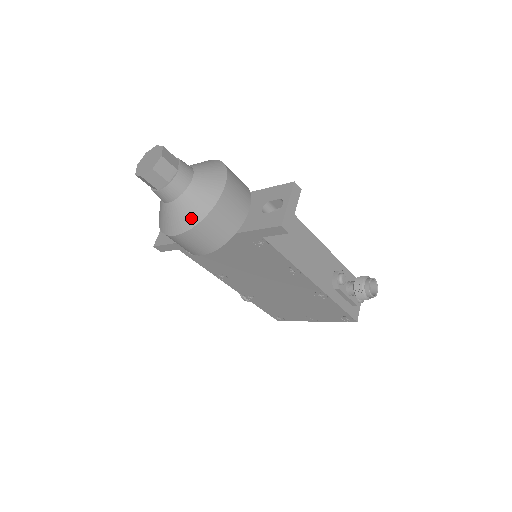
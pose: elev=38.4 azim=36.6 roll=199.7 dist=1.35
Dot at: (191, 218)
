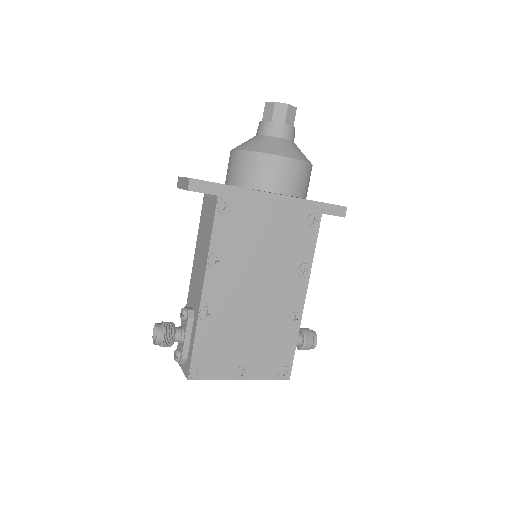
Dot at: (304, 157)
